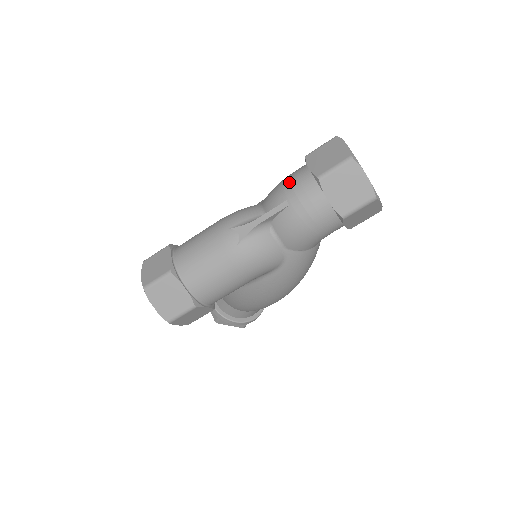
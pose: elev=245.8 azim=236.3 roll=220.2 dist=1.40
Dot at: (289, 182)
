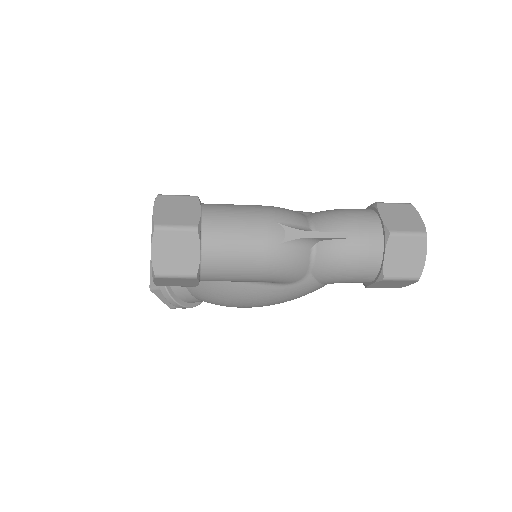
Dot at: (356, 217)
